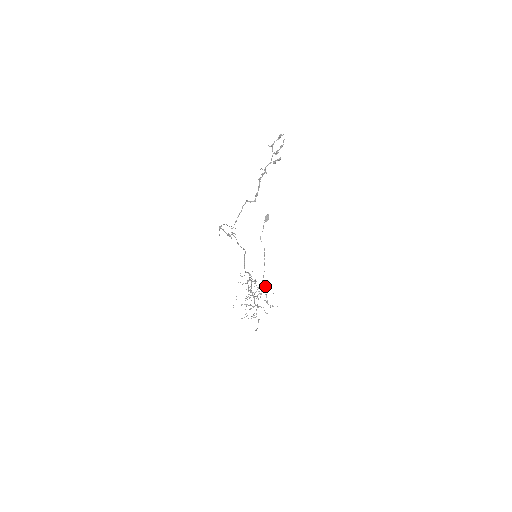
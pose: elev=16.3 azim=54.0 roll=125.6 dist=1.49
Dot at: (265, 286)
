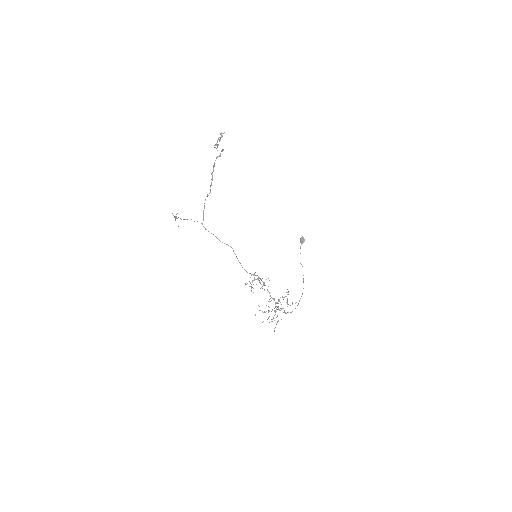
Dot at: occluded
